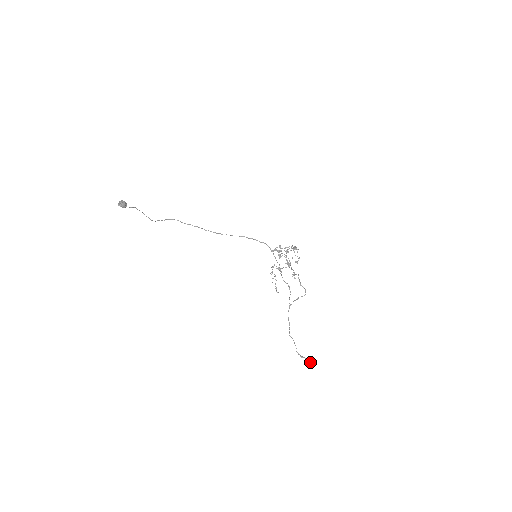
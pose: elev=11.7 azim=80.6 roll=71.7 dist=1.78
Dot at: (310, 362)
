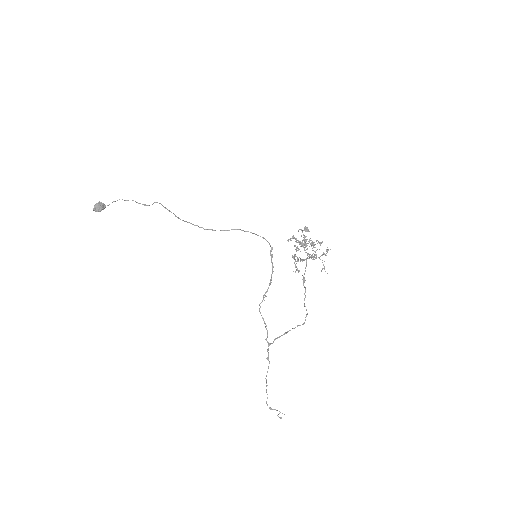
Dot at: (279, 417)
